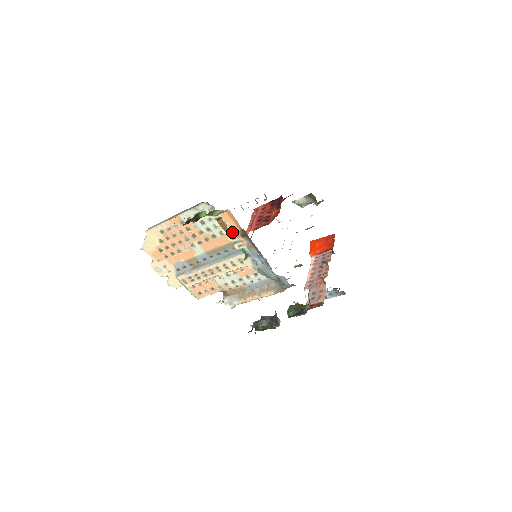
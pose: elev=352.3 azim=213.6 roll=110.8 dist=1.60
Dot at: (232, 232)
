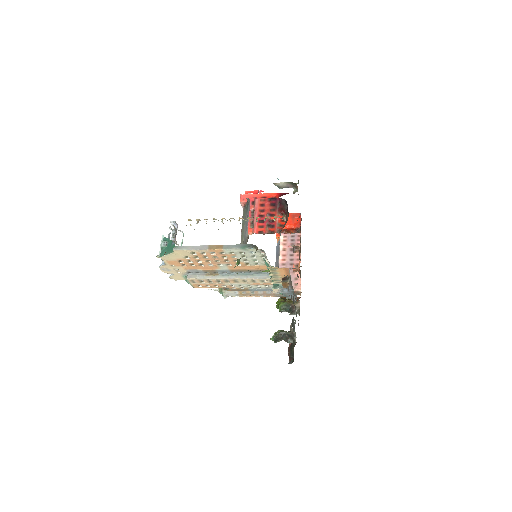
Dot at: (278, 276)
